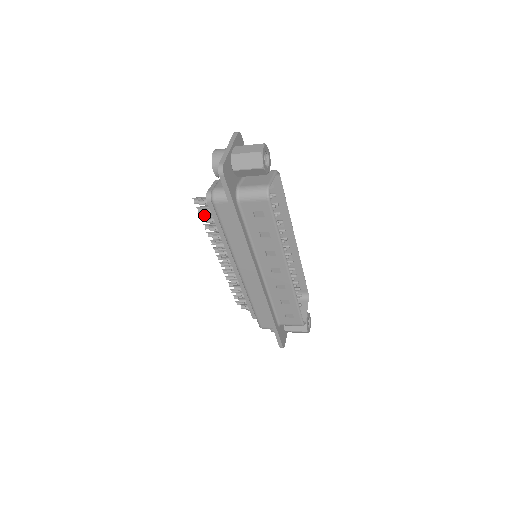
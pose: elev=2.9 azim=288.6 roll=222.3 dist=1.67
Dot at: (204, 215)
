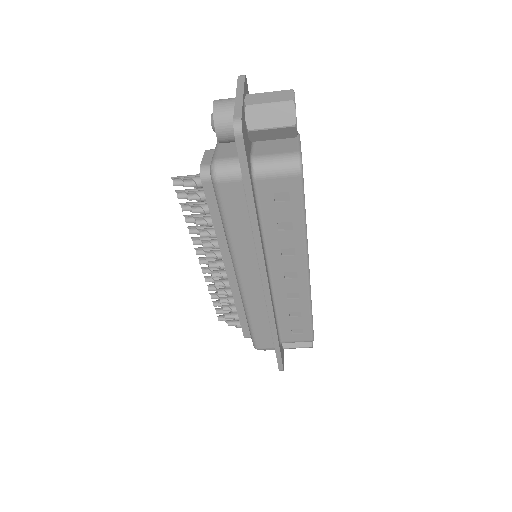
Dot at: (186, 202)
